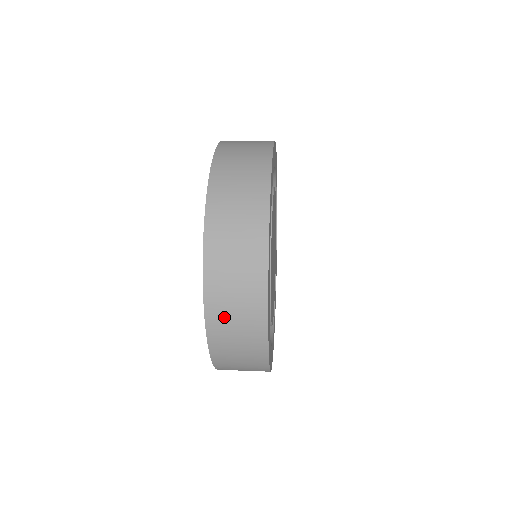
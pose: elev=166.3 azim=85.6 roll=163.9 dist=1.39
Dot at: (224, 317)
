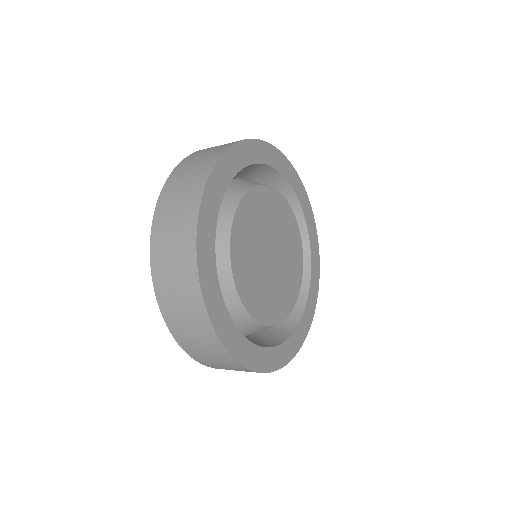
Dot at: (164, 256)
